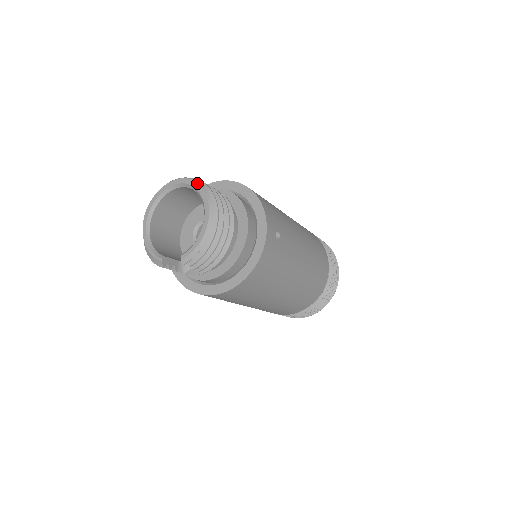
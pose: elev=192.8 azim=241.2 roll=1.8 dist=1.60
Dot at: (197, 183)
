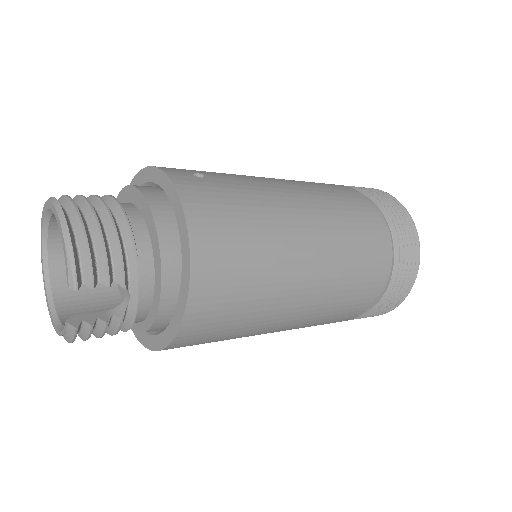
Dot at: (43, 209)
